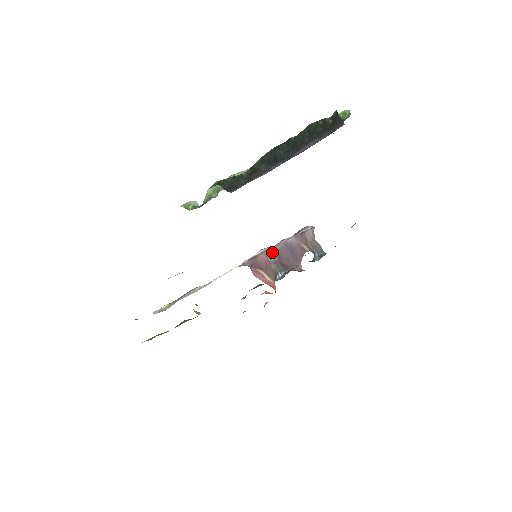
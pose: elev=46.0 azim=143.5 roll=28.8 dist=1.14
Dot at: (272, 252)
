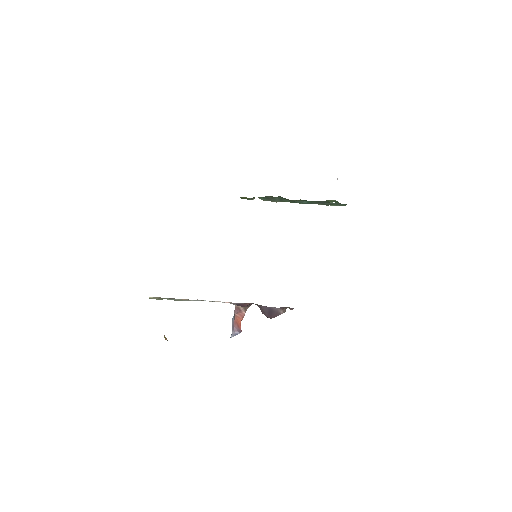
Dot at: (257, 304)
